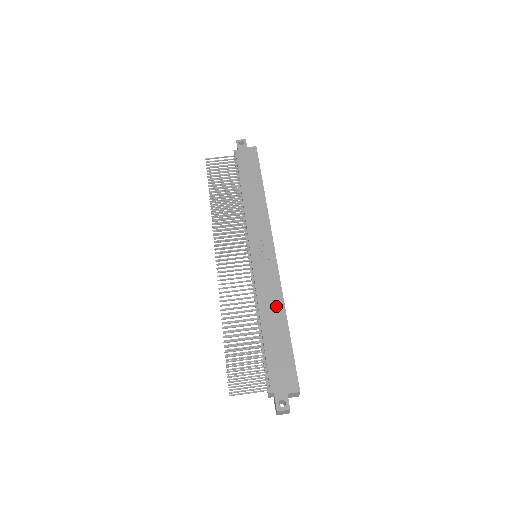
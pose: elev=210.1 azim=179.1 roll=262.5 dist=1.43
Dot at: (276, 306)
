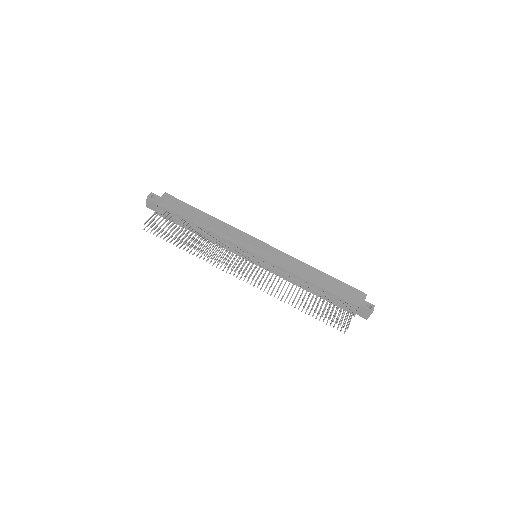
Dot at: (306, 269)
